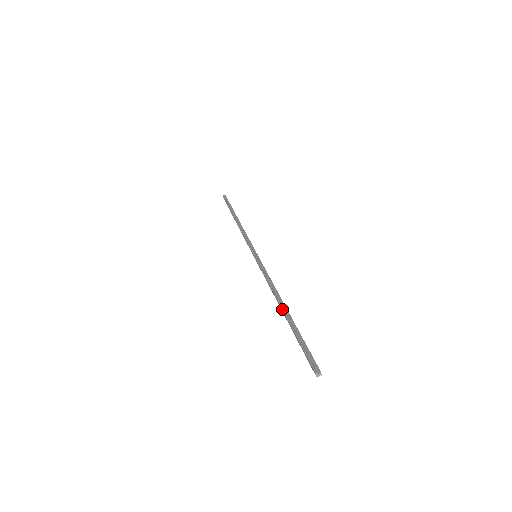
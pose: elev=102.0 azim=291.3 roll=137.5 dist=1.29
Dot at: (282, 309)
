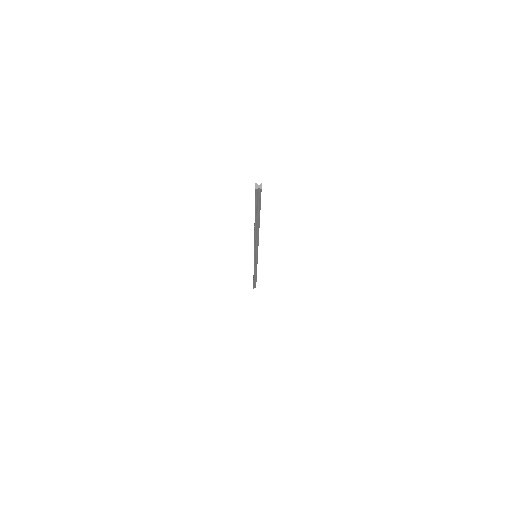
Dot at: occluded
